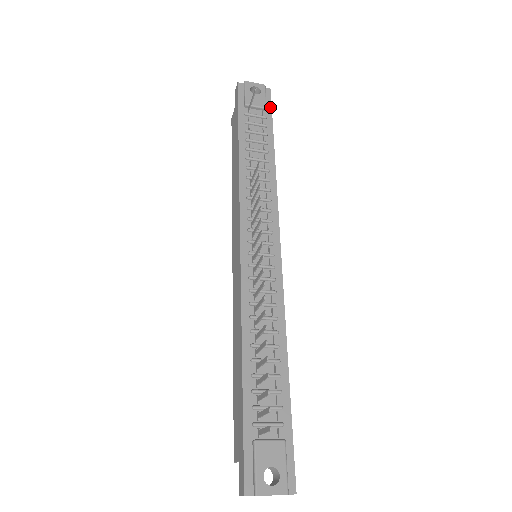
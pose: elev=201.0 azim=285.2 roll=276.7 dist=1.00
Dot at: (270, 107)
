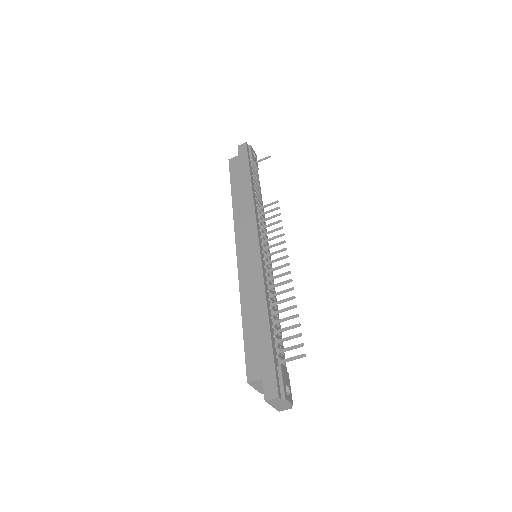
Dot at: occluded
